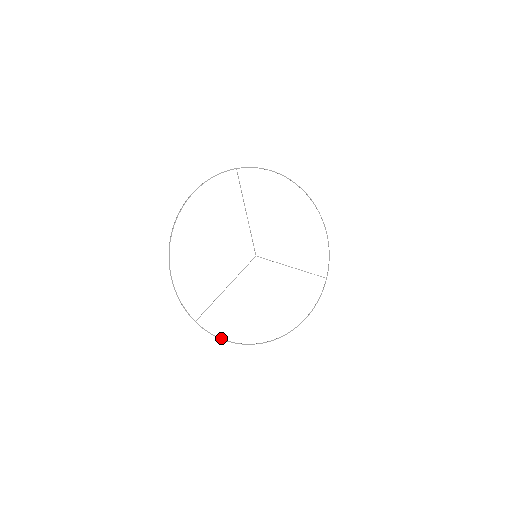
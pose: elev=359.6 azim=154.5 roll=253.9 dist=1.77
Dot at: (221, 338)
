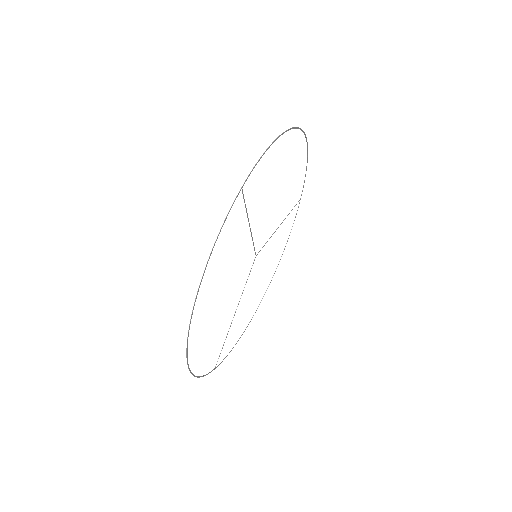
Dot at: occluded
